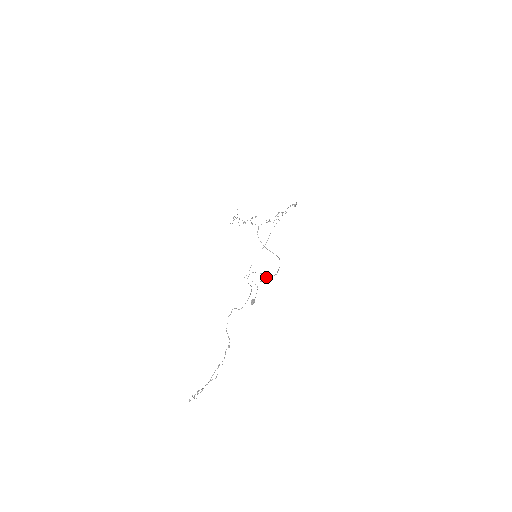
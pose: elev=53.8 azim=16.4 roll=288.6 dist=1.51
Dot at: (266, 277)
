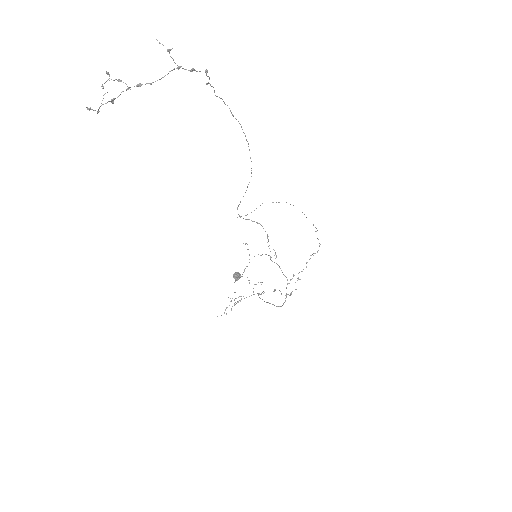
Dot at: occluded
